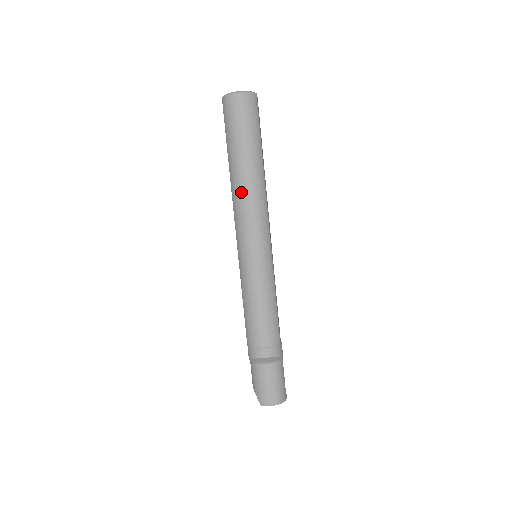
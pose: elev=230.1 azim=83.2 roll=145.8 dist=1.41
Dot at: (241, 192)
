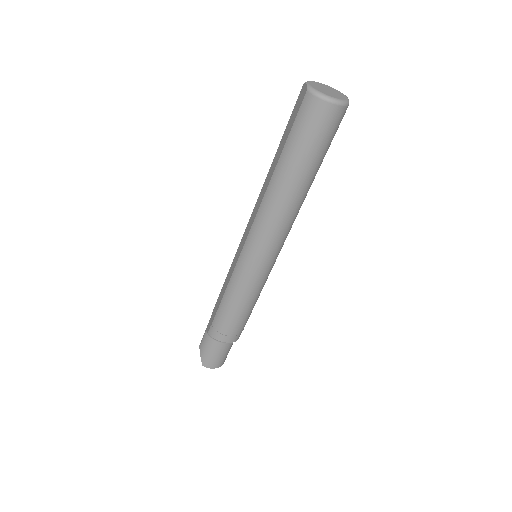
Dot at: (276, 207)
